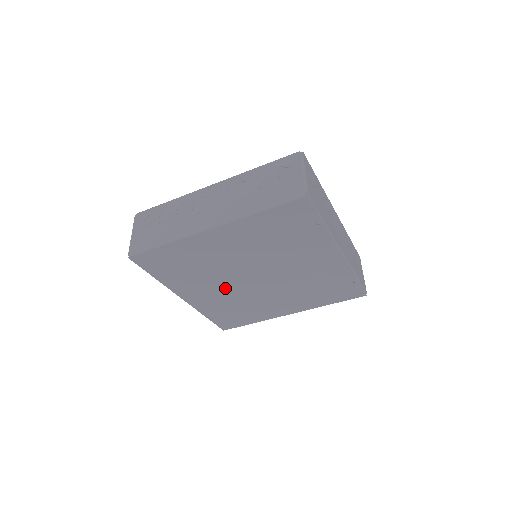
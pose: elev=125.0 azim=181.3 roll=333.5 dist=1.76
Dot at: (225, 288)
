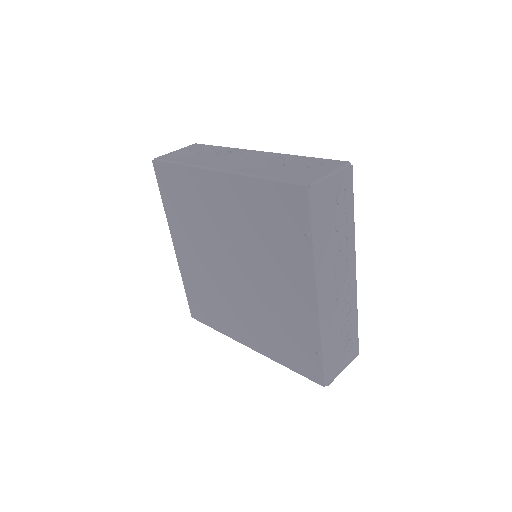
Dot at: (208, 261)
